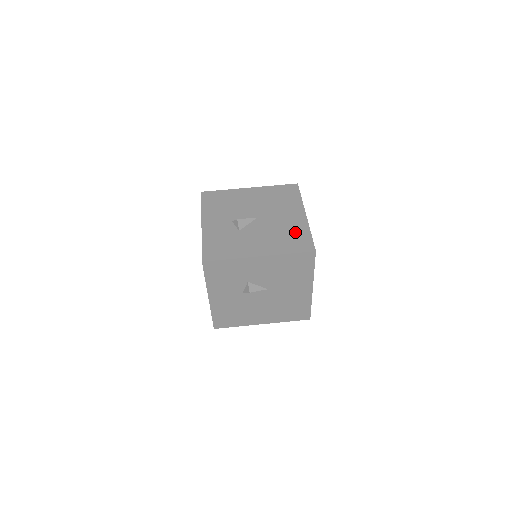
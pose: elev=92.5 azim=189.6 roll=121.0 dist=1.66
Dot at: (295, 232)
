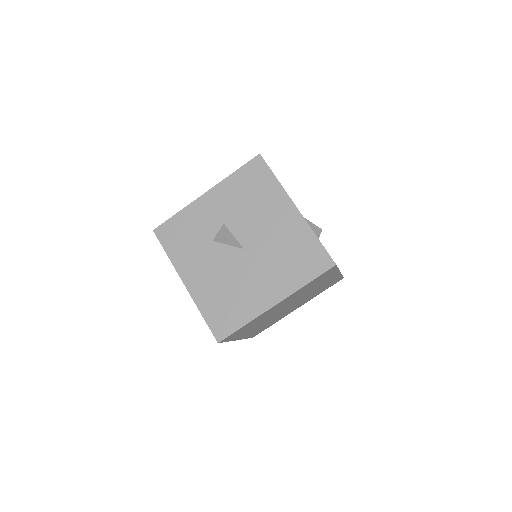
Dot at: (238, 306)
